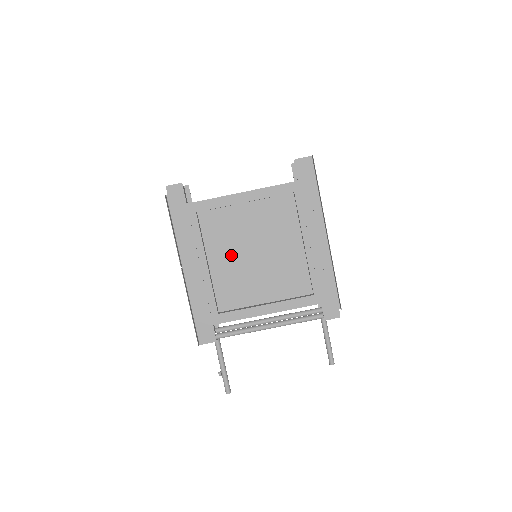
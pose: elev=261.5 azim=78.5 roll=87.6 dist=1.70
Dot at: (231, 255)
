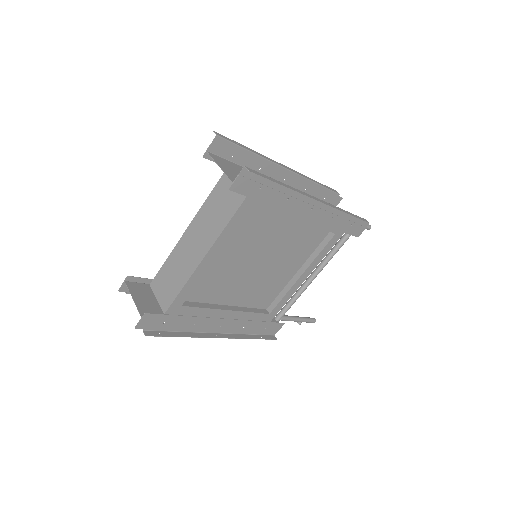
Dot at: (240, 284)
